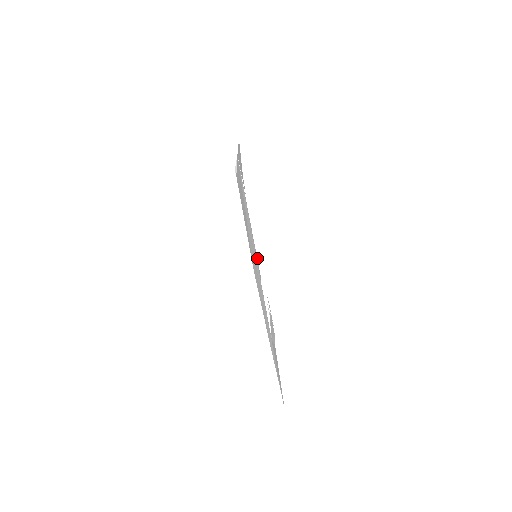
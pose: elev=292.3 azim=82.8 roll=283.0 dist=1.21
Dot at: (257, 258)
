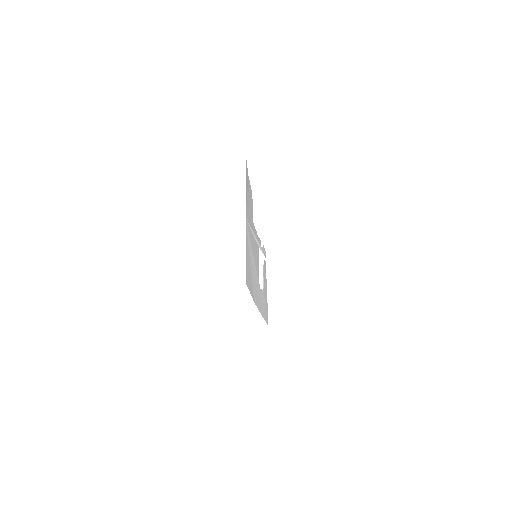
Dot at: (257, 242)
